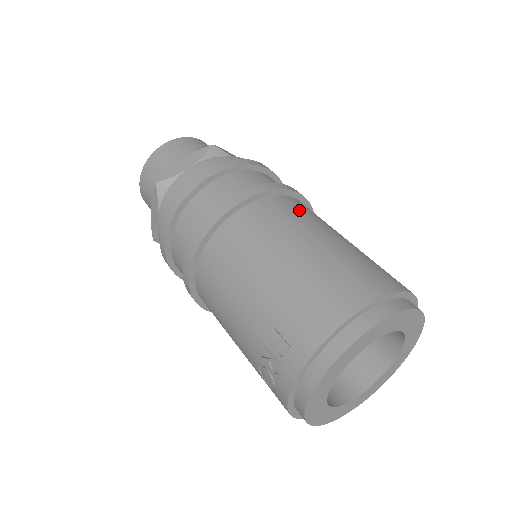
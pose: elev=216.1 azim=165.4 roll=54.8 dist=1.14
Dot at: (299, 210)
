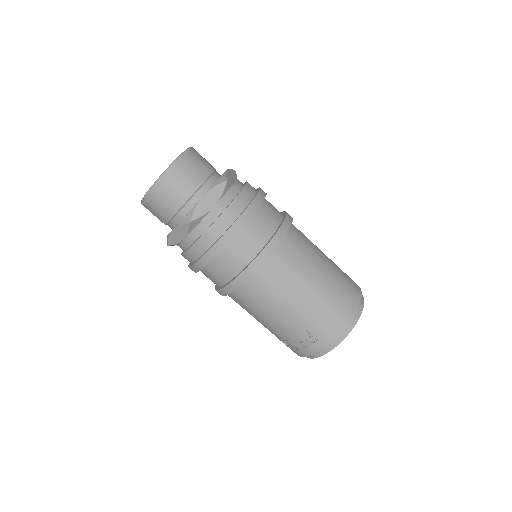
Dot at: (302, 243)
